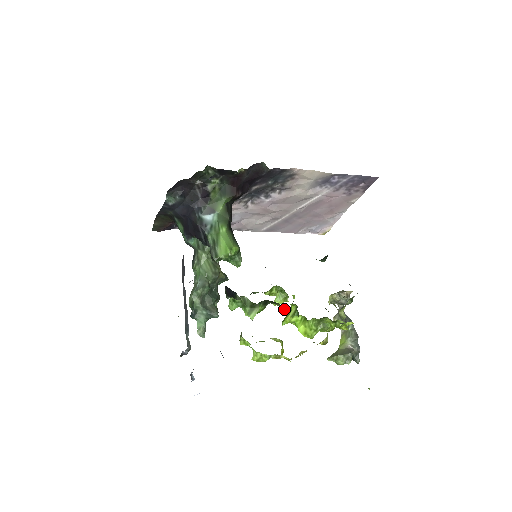
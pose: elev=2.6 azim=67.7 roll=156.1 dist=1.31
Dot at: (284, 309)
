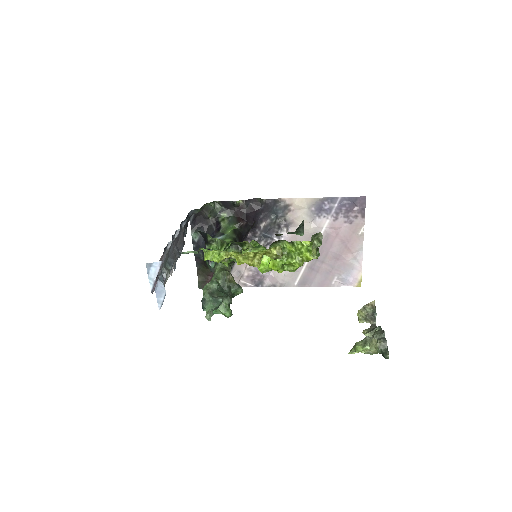
Dot at: (251, 248)
